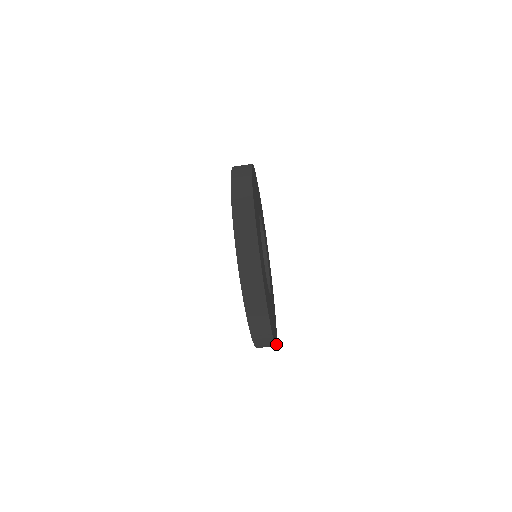
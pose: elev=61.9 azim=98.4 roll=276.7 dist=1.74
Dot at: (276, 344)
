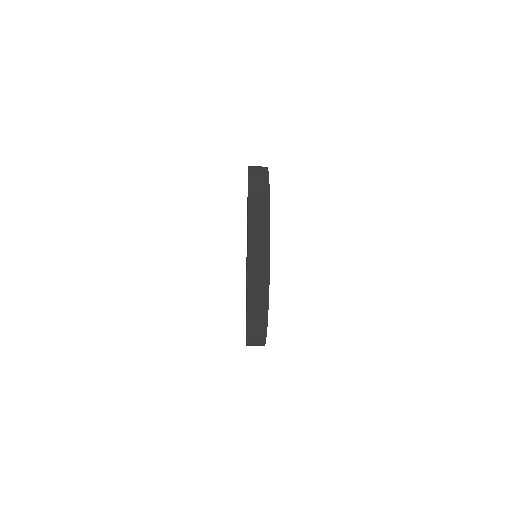
Dot at: occluded
